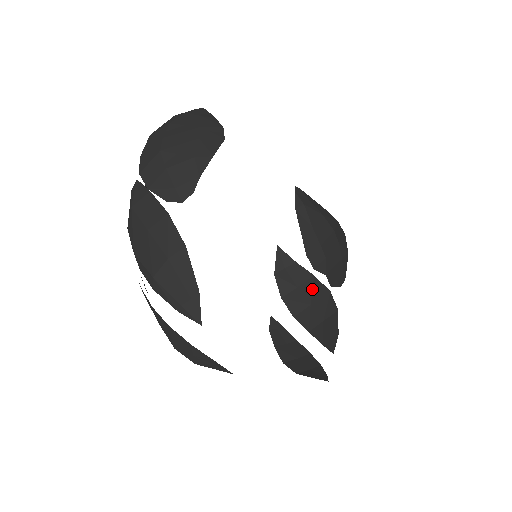
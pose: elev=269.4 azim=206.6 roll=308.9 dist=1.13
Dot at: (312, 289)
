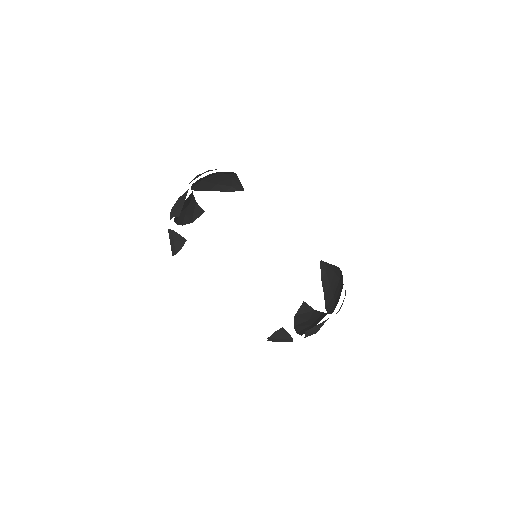
Dot at: (318, 318)
